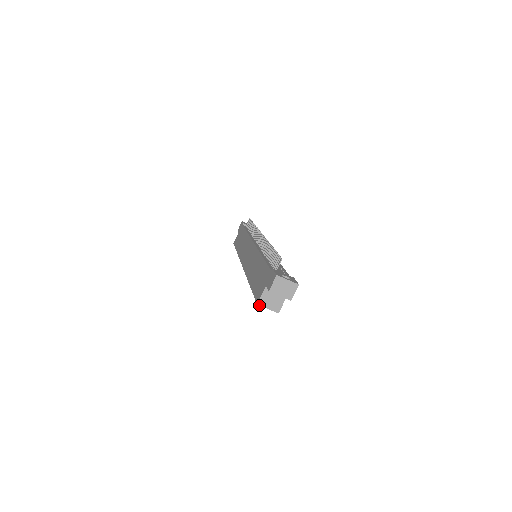
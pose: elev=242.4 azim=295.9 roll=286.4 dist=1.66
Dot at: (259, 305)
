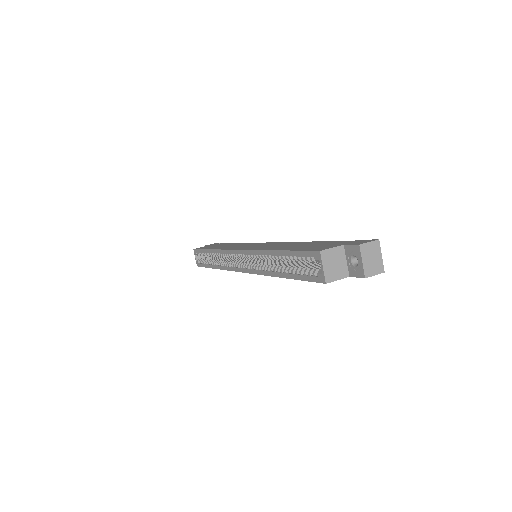
Dot at: (321, 254)
